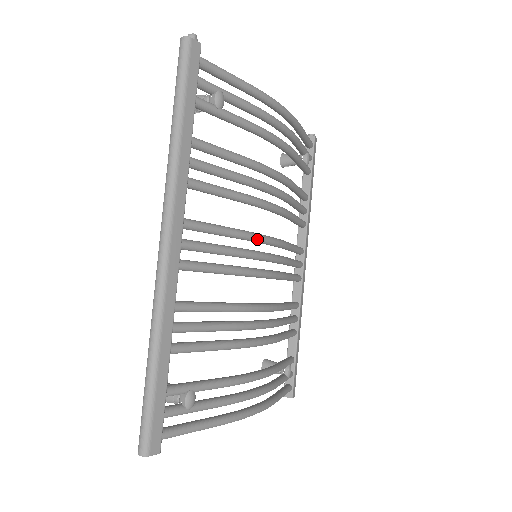
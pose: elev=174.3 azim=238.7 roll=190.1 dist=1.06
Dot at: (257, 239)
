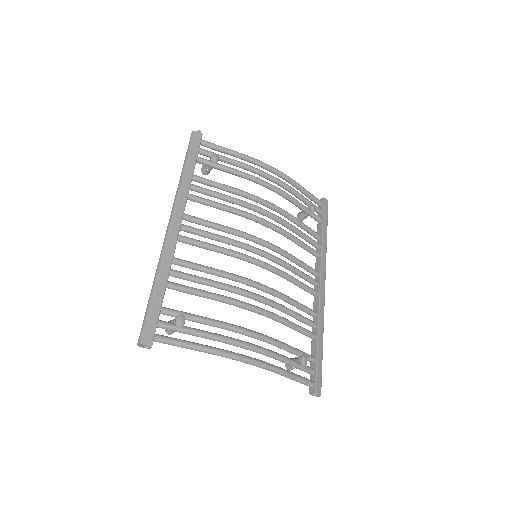
Dot at: (247, 236)
